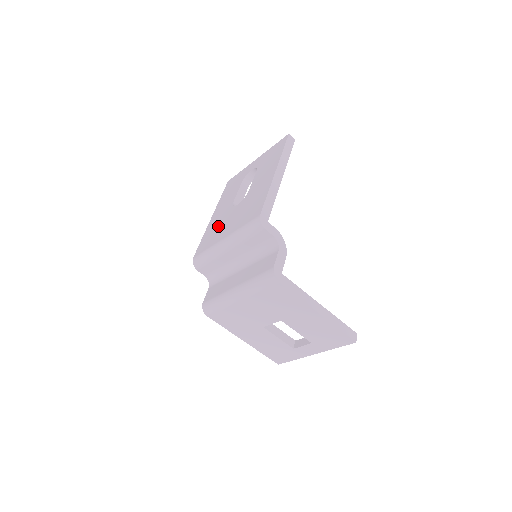
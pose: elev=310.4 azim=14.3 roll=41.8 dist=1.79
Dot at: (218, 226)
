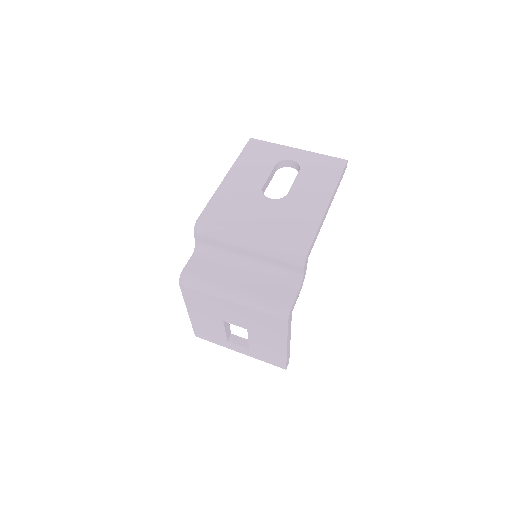
Dot at: (240, 205)
